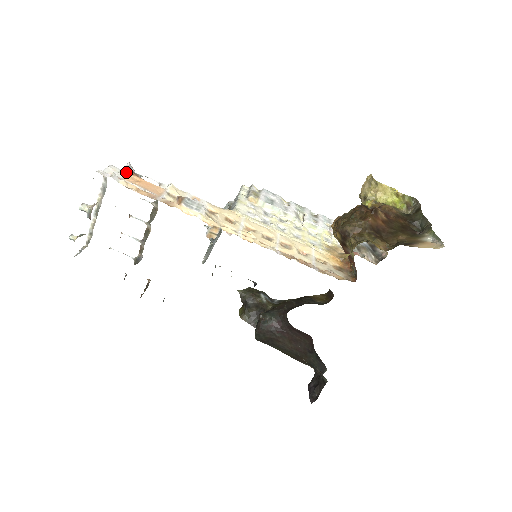
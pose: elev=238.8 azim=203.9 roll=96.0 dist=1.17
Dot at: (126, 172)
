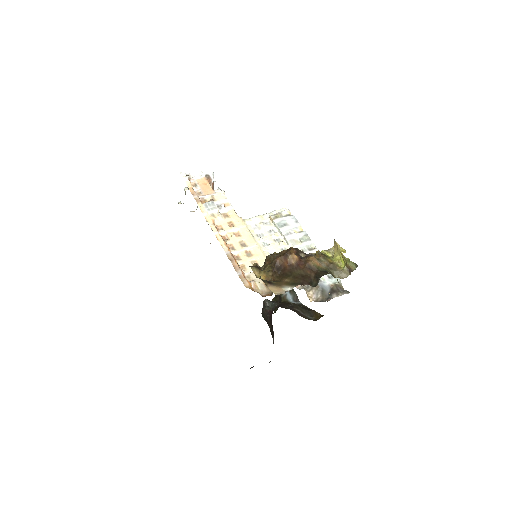
Dot at: (203, 177)
